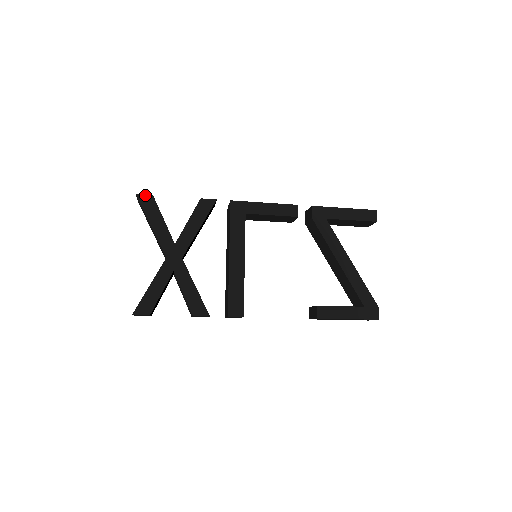
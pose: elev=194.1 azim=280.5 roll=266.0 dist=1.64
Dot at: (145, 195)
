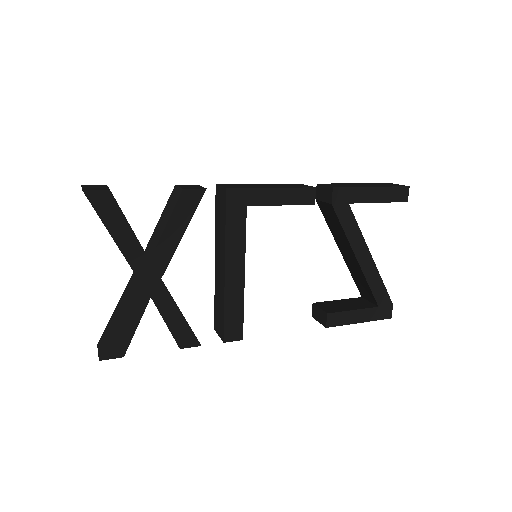
Dot at: (97, 191)
